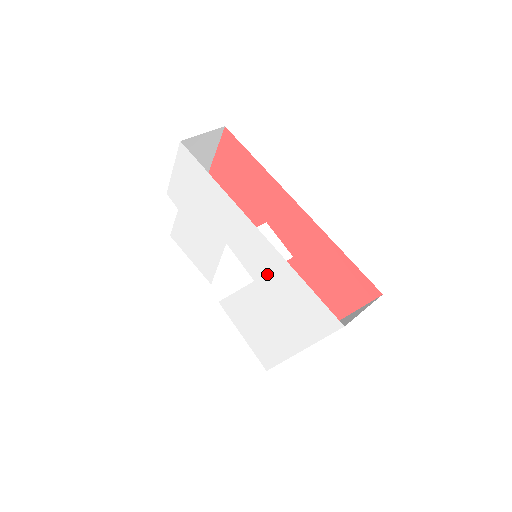
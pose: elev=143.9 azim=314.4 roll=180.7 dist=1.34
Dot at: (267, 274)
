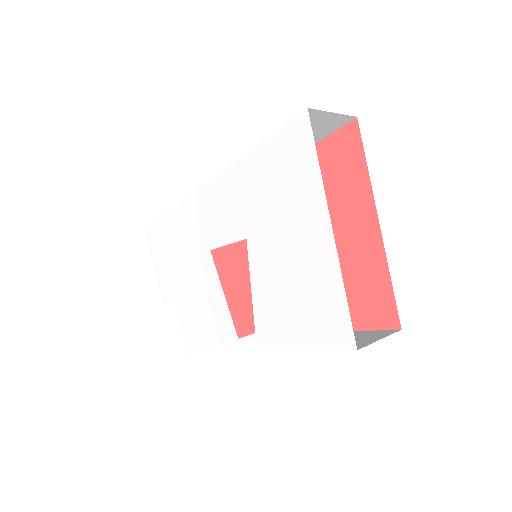
Dot at: (244, 206)
